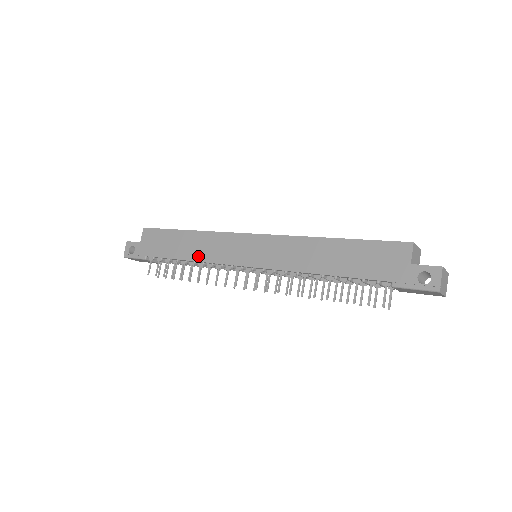
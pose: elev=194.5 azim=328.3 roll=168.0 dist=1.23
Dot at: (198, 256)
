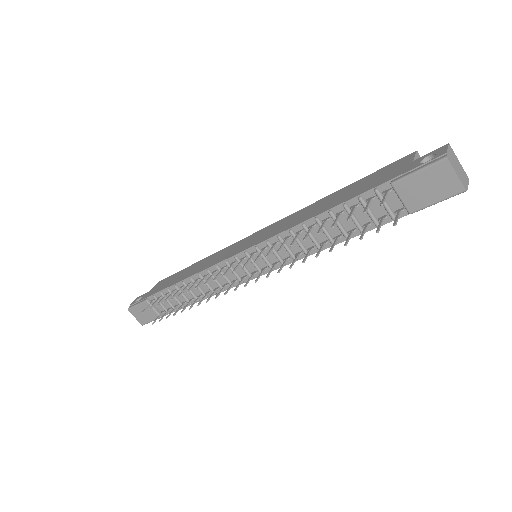
Dot at: (197, 271)
